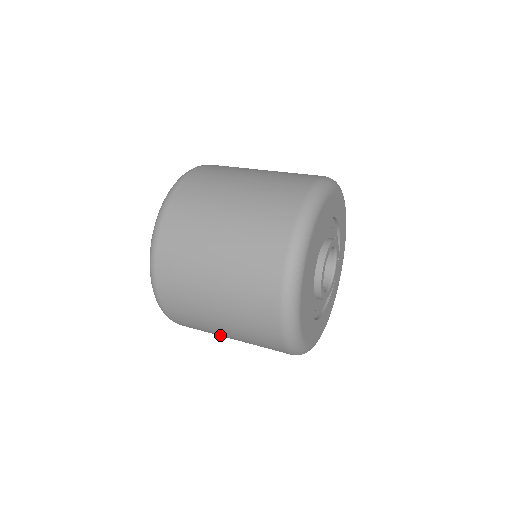
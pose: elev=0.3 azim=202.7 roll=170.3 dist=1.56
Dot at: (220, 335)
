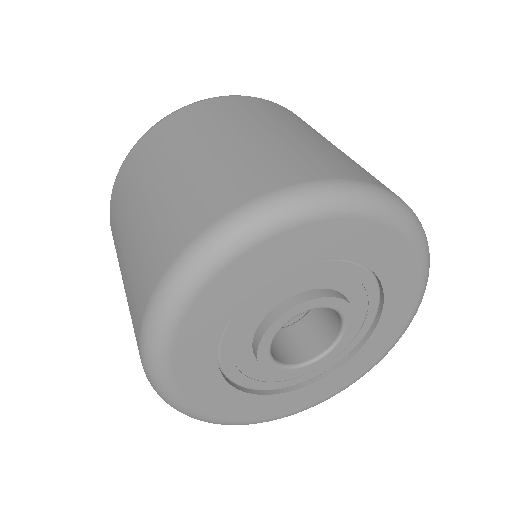
Dot at: occluded
